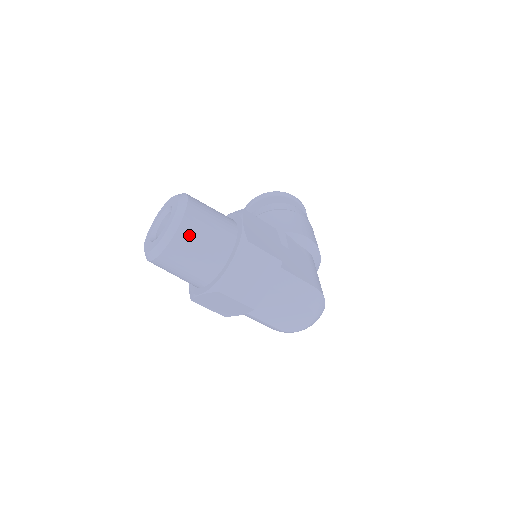
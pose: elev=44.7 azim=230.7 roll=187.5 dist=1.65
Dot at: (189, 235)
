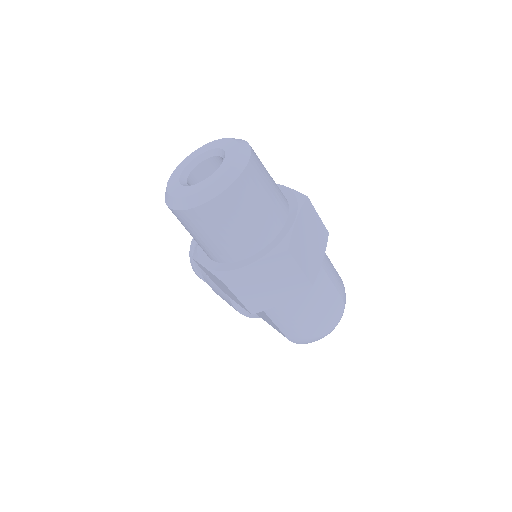
Dot at: (258, 172)
